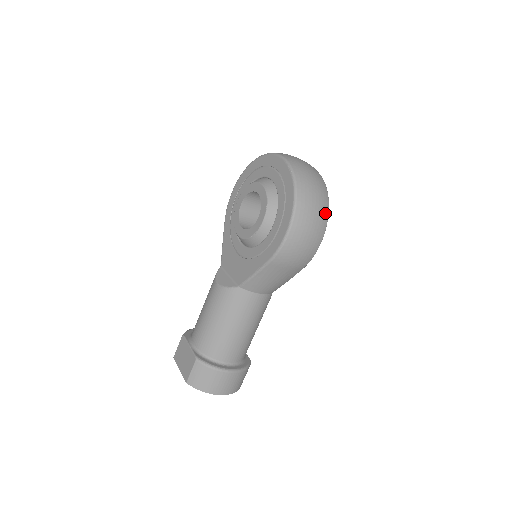
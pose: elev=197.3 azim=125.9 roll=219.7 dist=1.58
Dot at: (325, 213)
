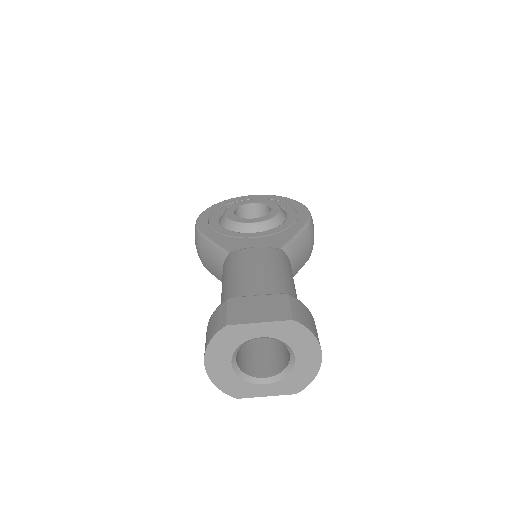
Dot at: occluded
